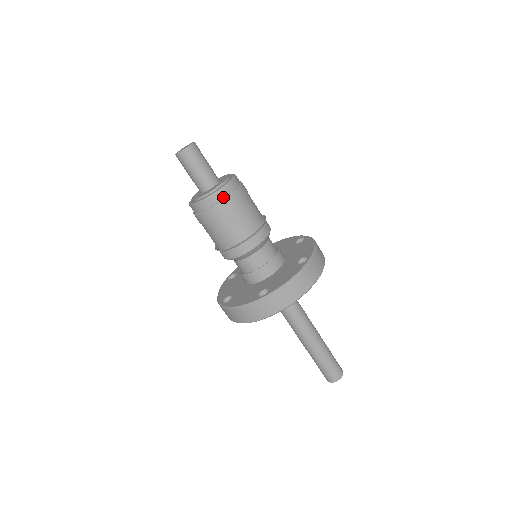
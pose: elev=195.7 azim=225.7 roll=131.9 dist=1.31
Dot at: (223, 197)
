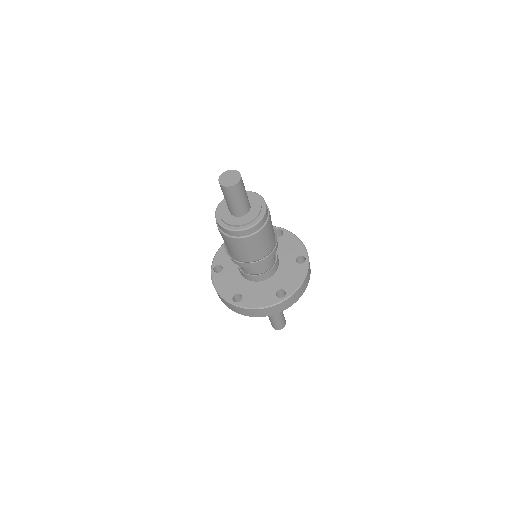
Dot at: (263, 224)
